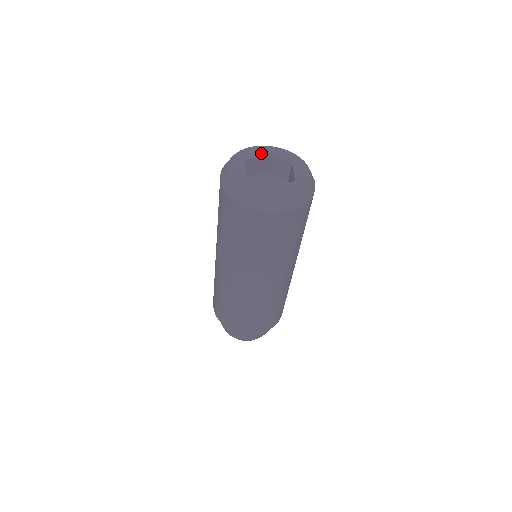
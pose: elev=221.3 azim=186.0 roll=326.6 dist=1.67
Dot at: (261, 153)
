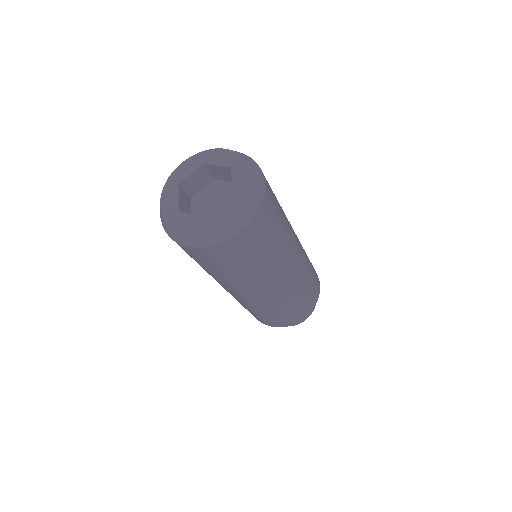
Dot at: (196, 165)
